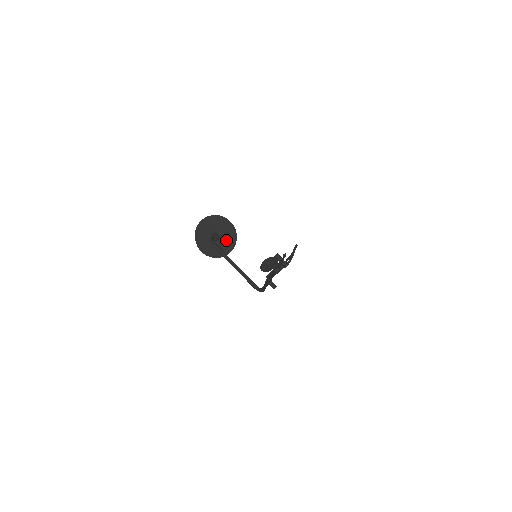
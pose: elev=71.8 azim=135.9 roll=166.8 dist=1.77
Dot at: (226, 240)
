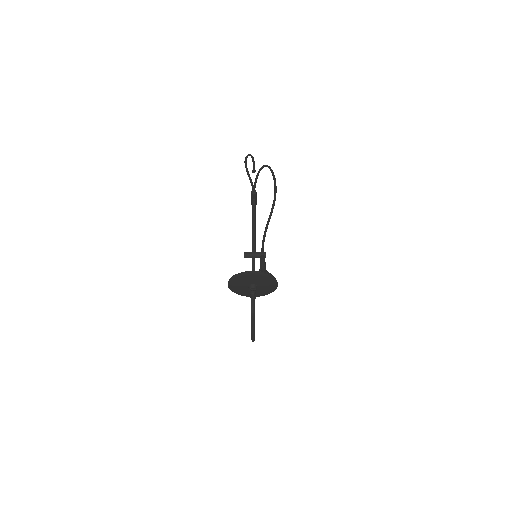
Dot at: (259, 292)
